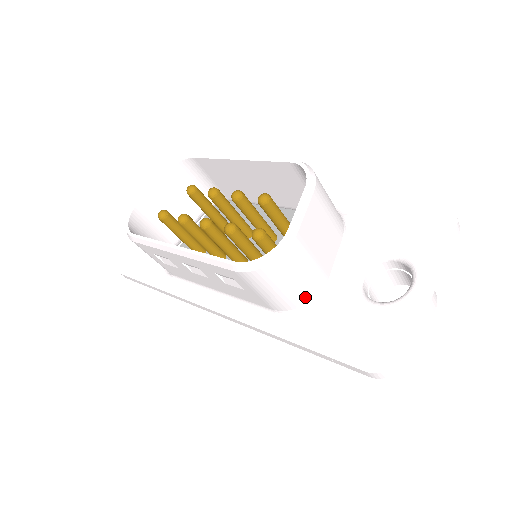
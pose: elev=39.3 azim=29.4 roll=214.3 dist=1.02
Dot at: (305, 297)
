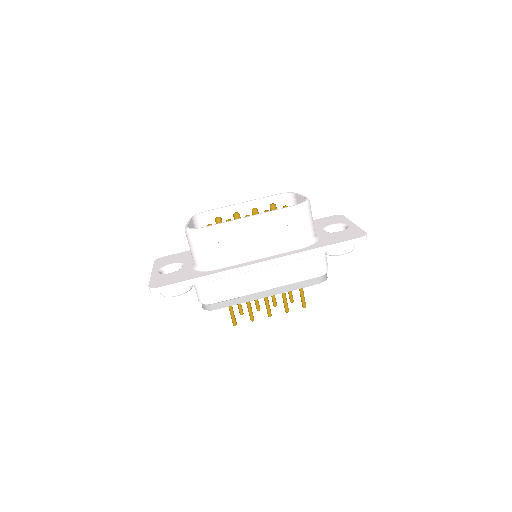
Dot at: (313, 233)
